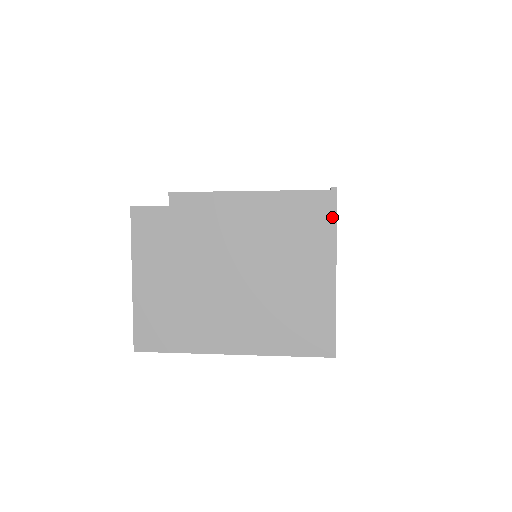
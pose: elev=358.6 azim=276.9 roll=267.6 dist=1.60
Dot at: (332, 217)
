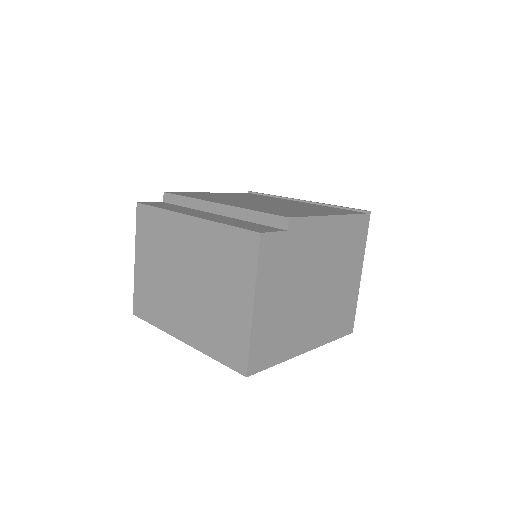
Dot at: (366, 233)
